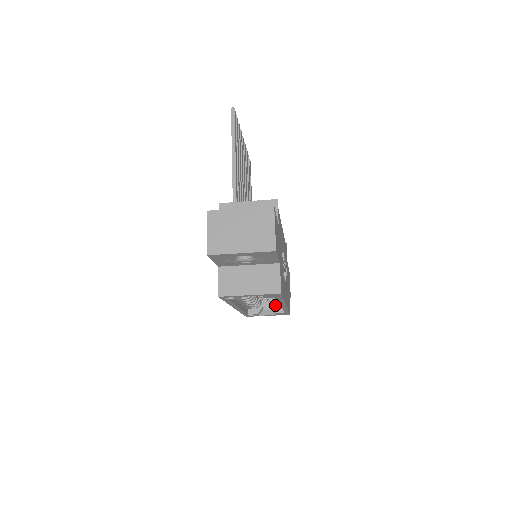
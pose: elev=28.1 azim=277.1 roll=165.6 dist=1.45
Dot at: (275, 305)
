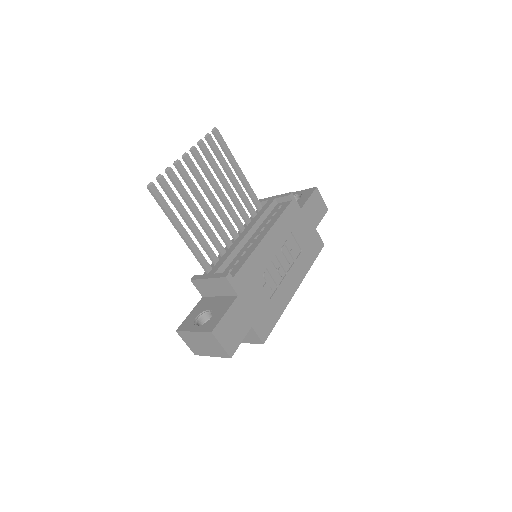
Dot at: occluded
